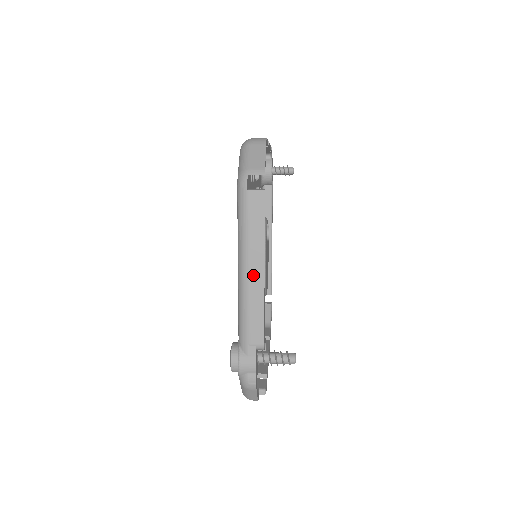
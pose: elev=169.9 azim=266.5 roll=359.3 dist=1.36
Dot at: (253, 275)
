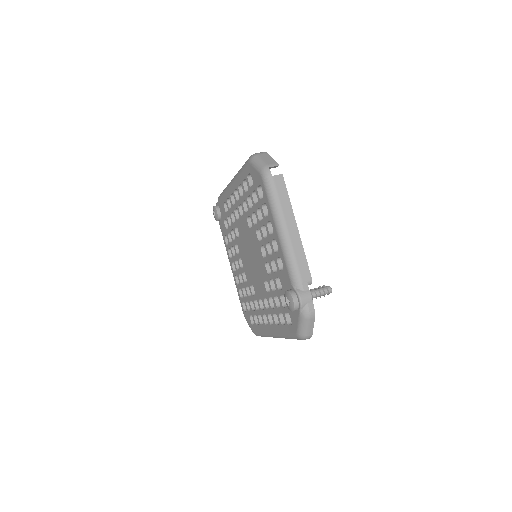
Dot at: (291, 231)
